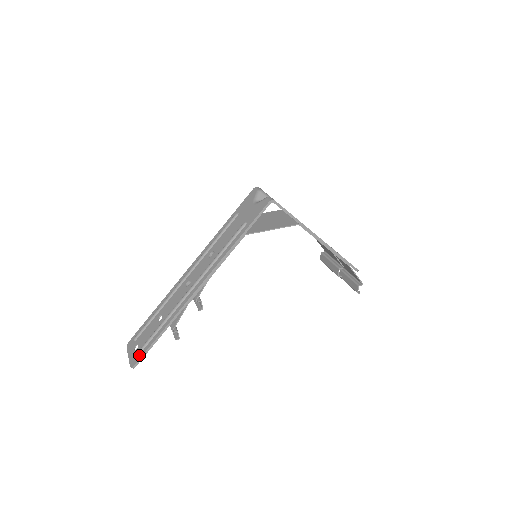
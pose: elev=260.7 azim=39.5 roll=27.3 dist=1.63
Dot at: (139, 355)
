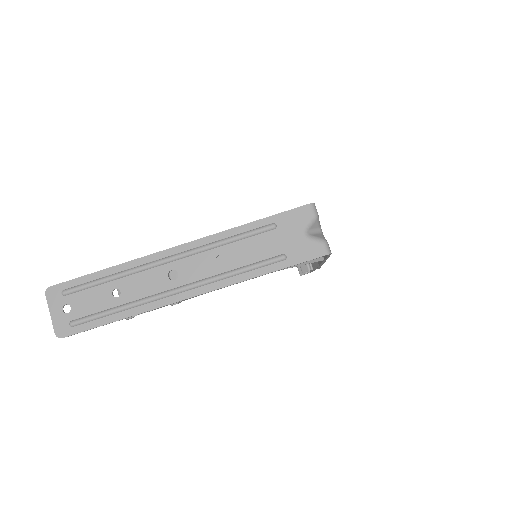
Dot at: (74, 328)
